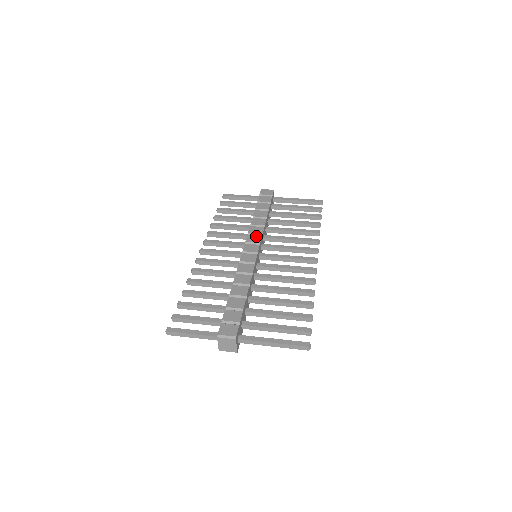
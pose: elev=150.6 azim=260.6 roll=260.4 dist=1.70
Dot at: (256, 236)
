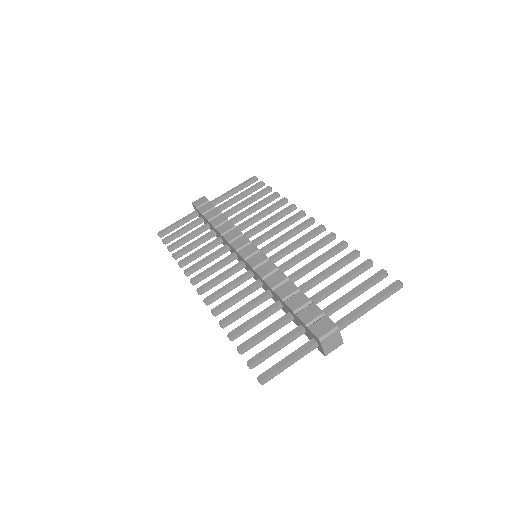
Dot at: (239, 239)
